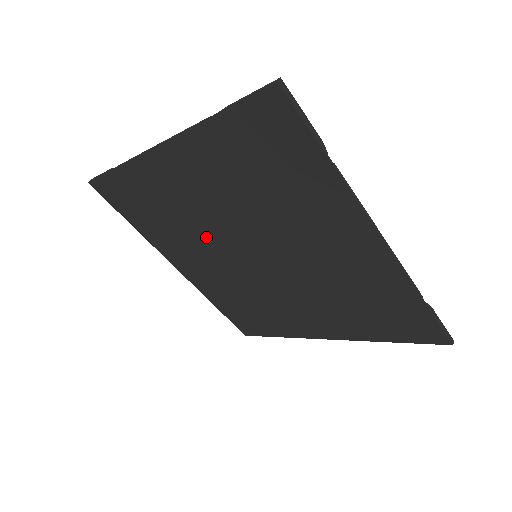
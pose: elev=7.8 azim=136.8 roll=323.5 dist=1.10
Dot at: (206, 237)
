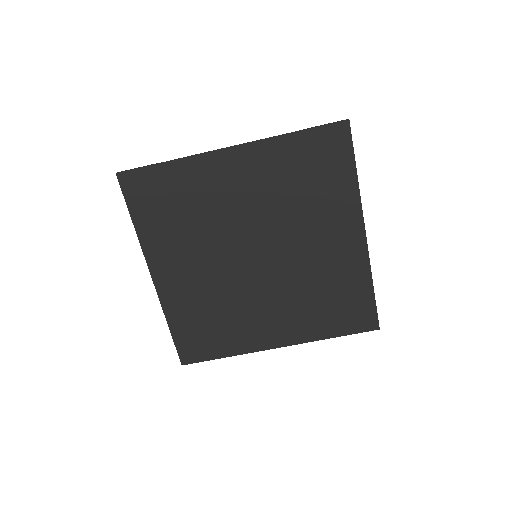
Dot at: (217, 236)
